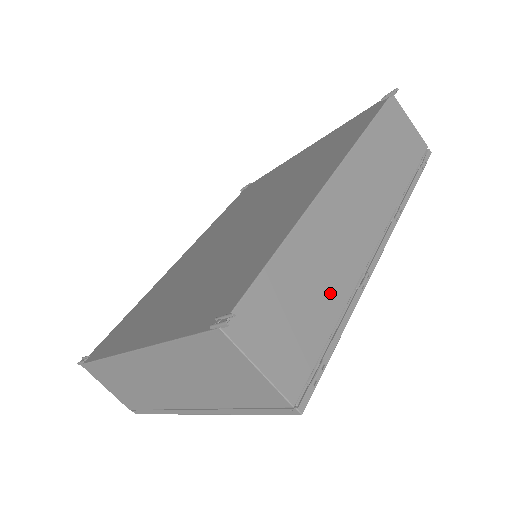
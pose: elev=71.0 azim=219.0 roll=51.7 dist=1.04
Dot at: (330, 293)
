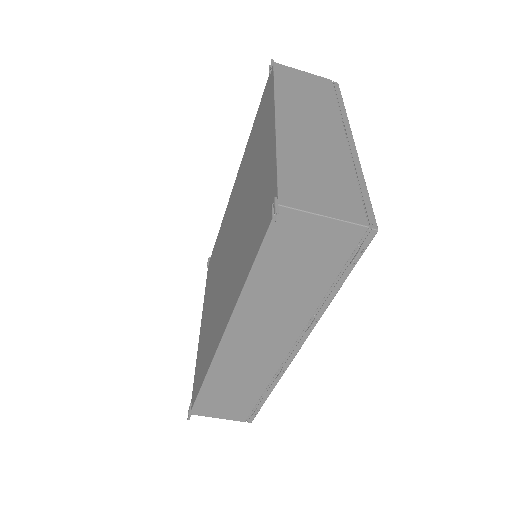
Dot at: (250, 388)
